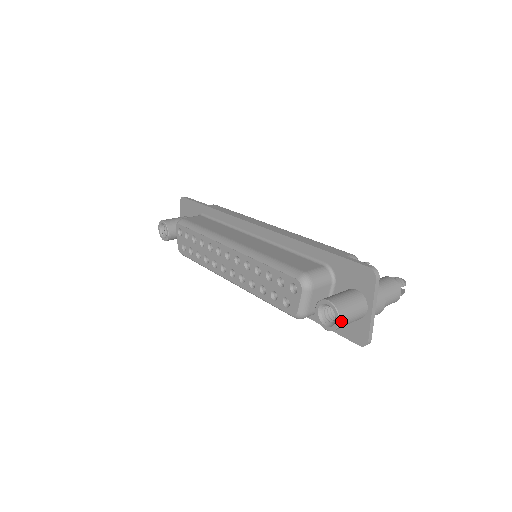
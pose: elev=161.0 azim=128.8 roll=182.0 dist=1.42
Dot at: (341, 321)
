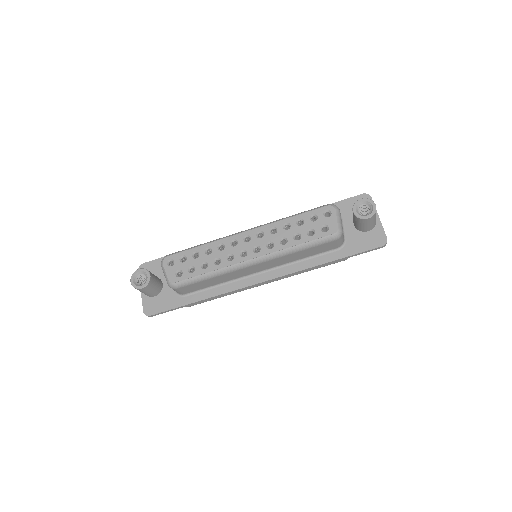
Dot at: occluded
